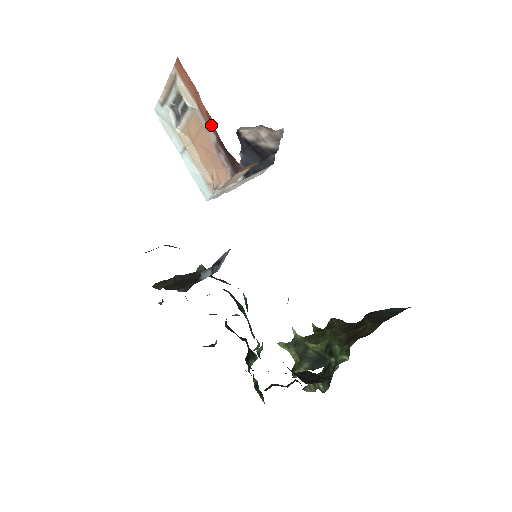
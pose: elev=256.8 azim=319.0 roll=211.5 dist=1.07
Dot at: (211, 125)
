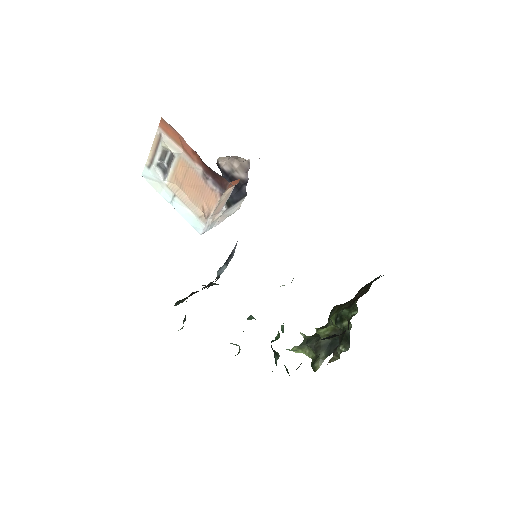
Dot at: (197, 159)
